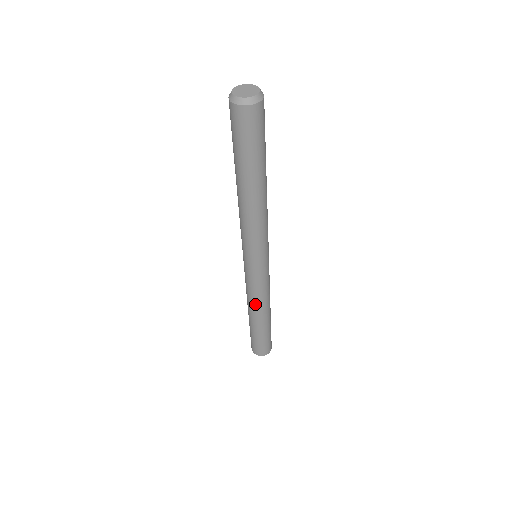
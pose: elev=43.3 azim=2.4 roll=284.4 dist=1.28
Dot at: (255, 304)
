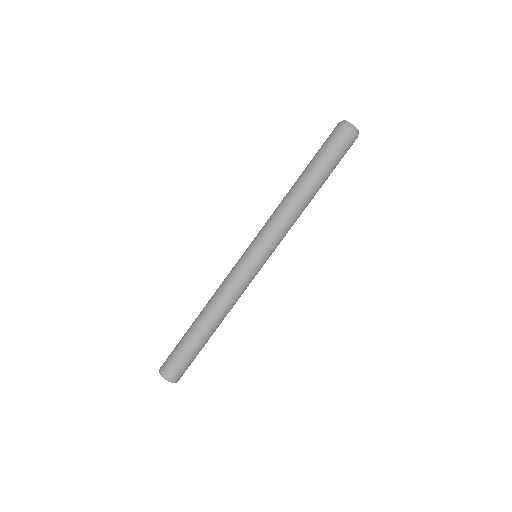
Dot at: (227, 306)
